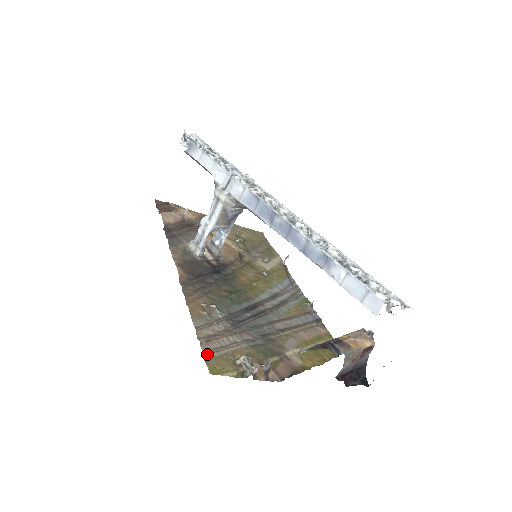
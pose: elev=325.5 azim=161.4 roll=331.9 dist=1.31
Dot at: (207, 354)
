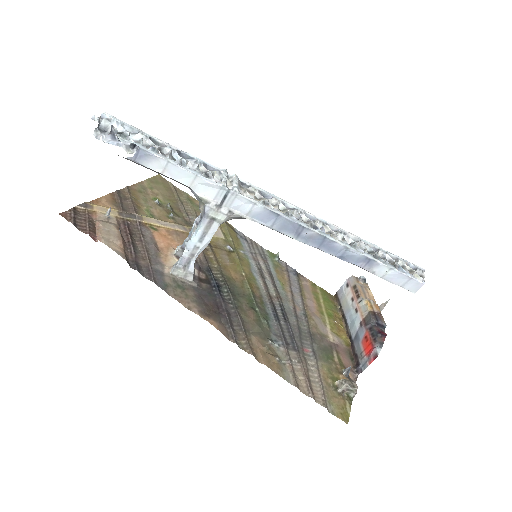
Dot at: (326, 406)
